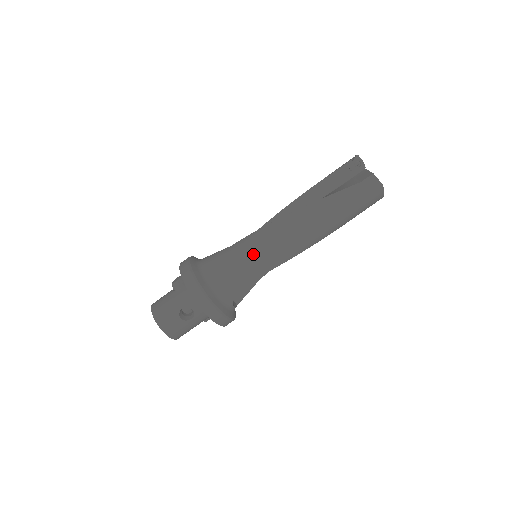
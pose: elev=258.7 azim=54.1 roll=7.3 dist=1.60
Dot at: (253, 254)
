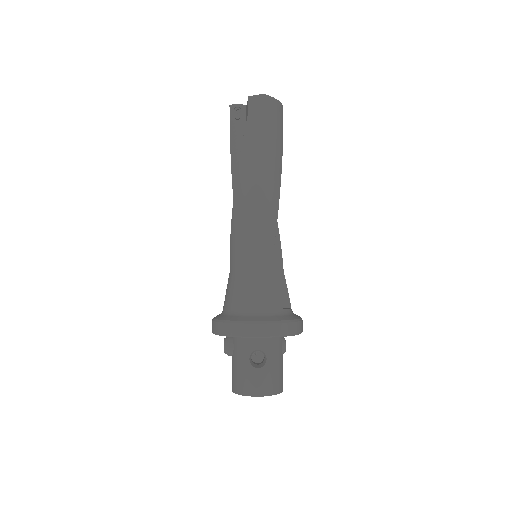
Dot at: (245, 253)
